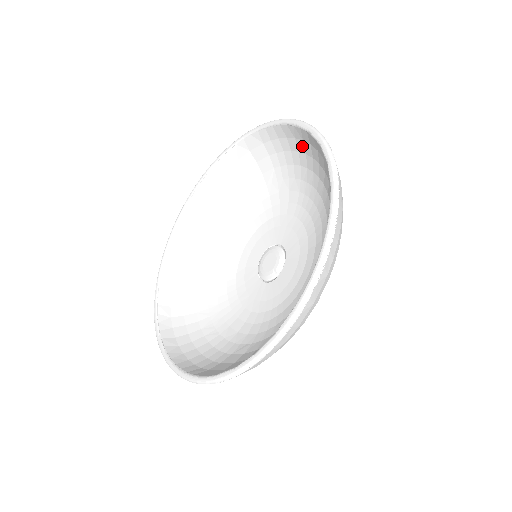
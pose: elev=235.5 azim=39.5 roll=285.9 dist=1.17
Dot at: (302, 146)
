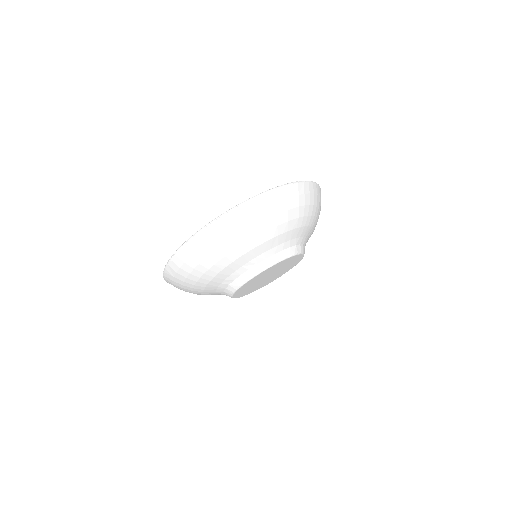
Dot at: occluded
